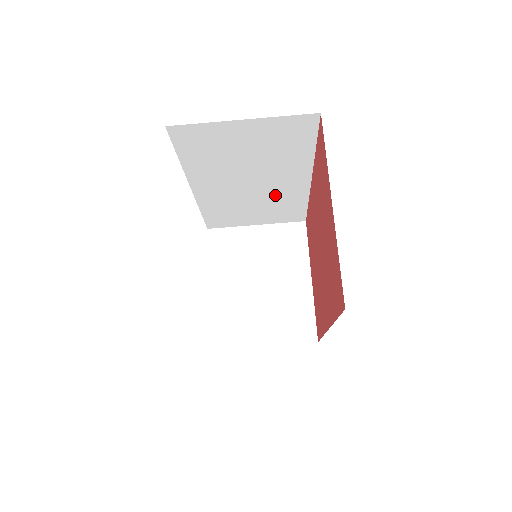
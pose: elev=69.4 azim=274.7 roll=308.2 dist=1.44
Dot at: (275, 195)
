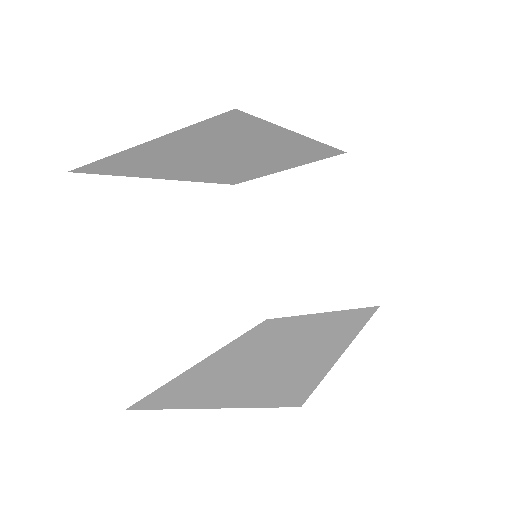
Dot at: (278, 155)
